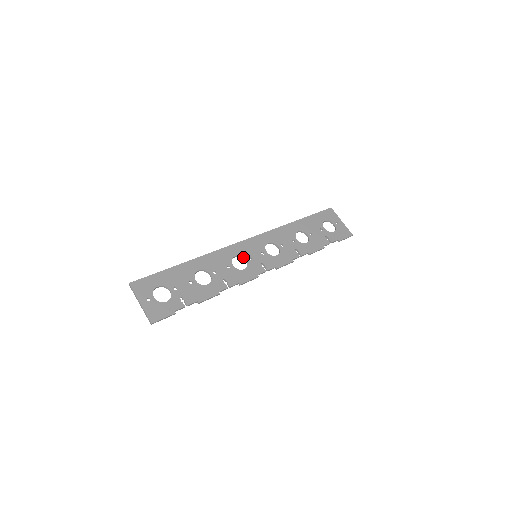
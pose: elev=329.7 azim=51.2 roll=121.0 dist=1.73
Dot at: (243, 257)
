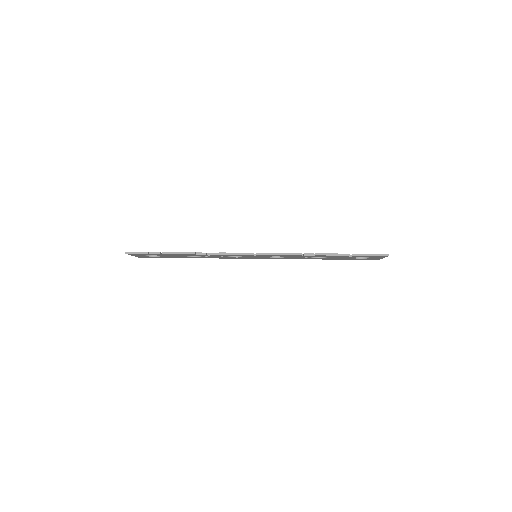
Dot at: occluded
